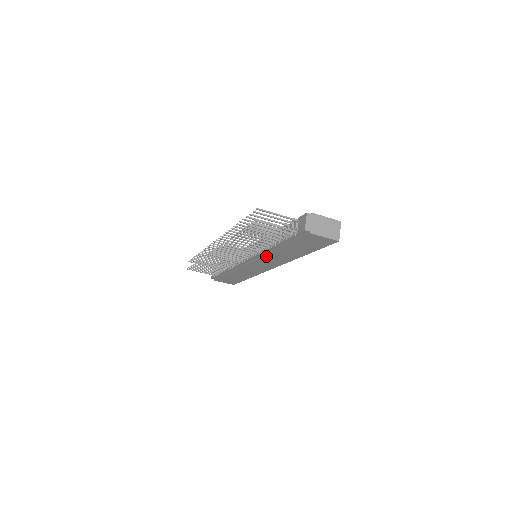
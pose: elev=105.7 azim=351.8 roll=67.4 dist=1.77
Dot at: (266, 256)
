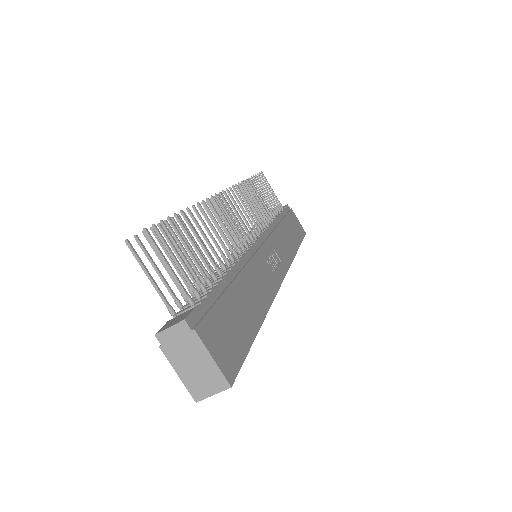
Dot at: occluded
